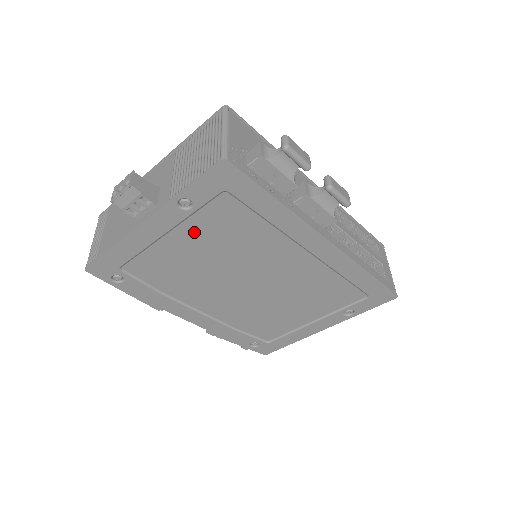
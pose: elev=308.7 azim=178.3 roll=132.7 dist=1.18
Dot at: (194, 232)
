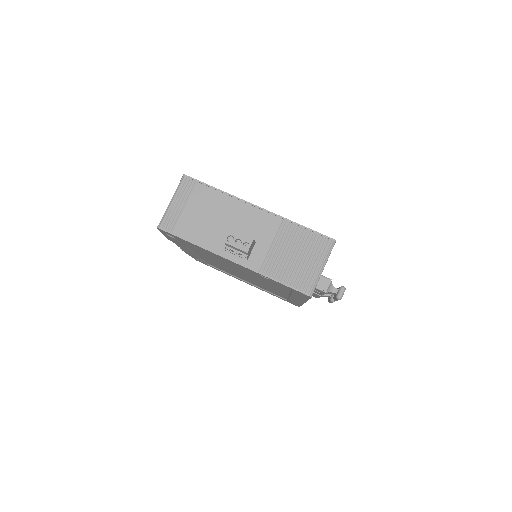
Dot at: (249, 271)
